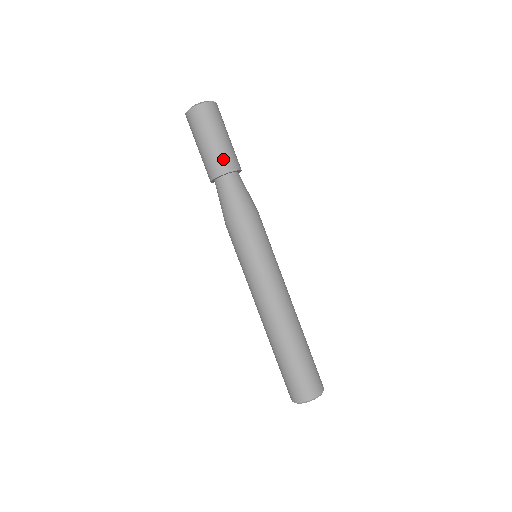
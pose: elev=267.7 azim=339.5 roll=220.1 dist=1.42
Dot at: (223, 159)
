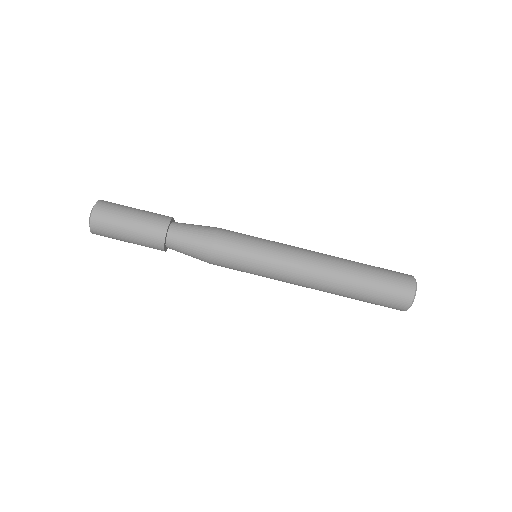
Dot at: (152, 227)
